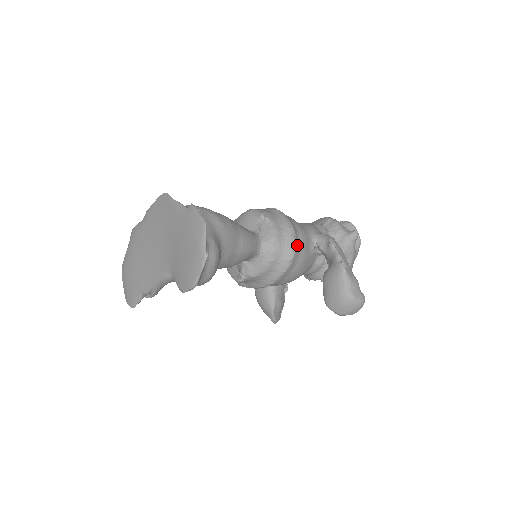
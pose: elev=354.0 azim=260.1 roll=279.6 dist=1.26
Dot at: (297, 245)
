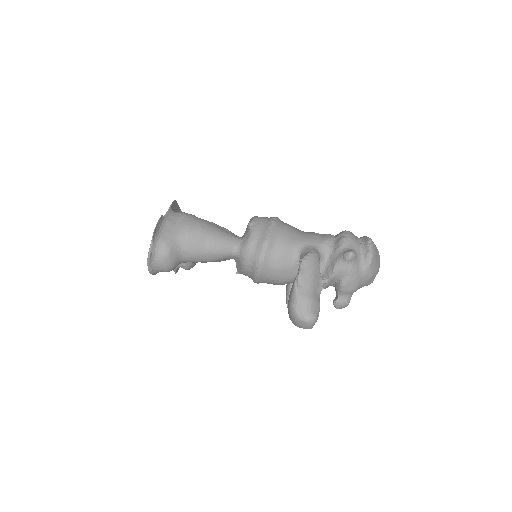
Dot at: (268, 255)
